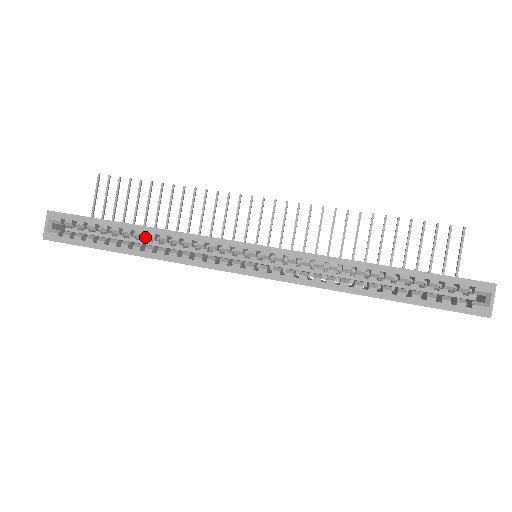
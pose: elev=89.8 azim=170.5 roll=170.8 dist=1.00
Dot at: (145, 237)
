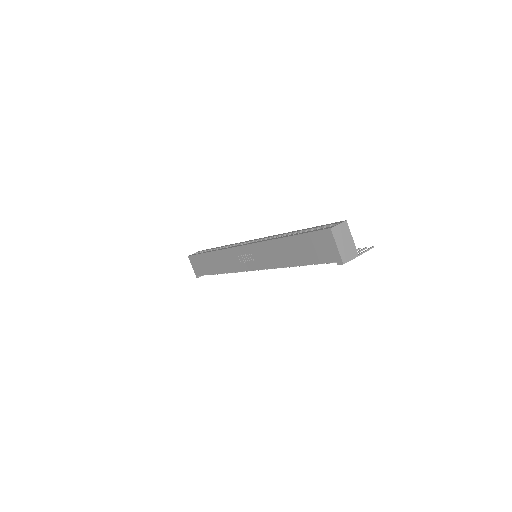
Dot at: occluded
